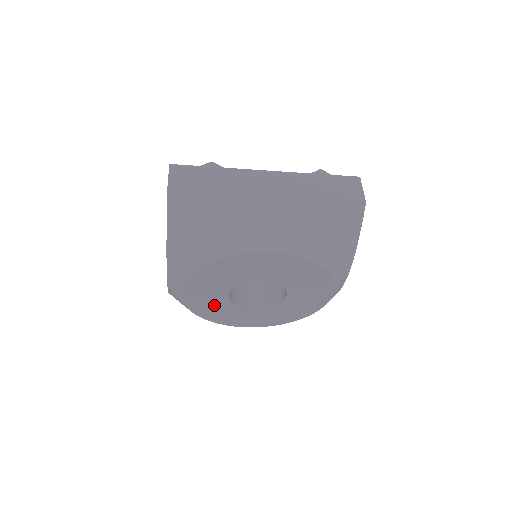
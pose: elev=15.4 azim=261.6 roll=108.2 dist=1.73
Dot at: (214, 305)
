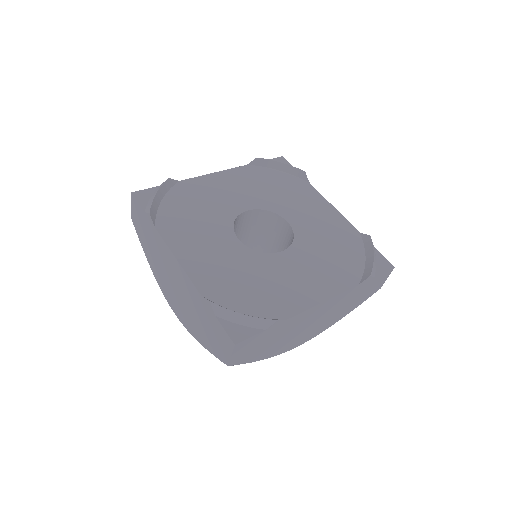
Dot at: occluded
